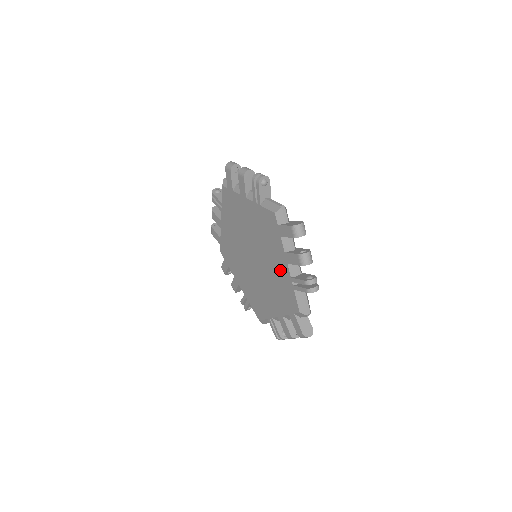
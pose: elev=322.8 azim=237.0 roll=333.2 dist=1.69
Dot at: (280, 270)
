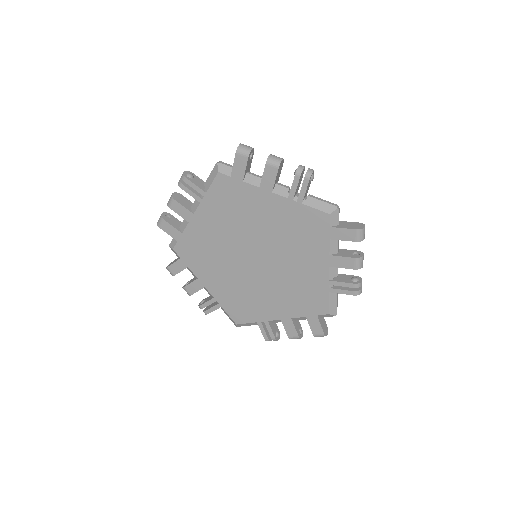
Dot at: (311, 273)
